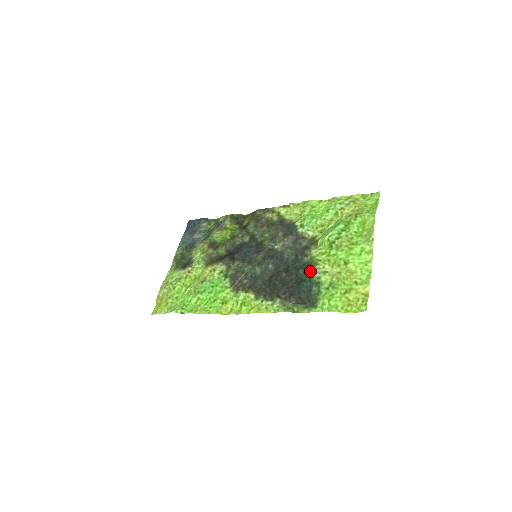
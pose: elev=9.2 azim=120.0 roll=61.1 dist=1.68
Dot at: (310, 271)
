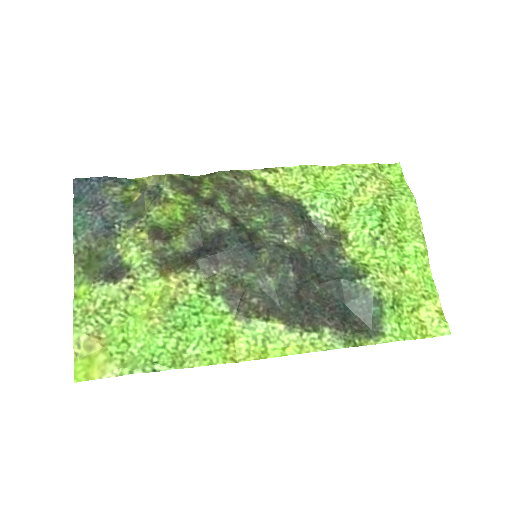
Dot at: (363, 283)
